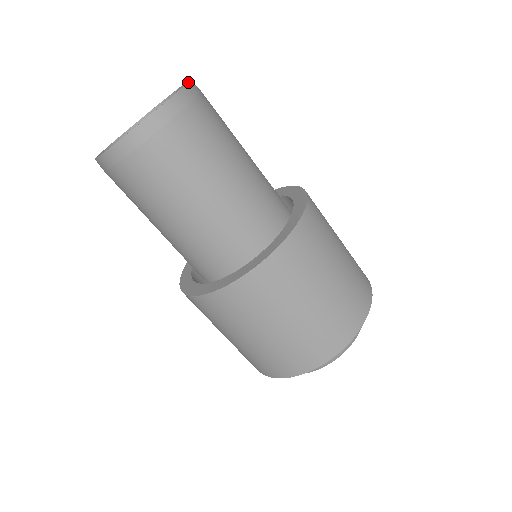
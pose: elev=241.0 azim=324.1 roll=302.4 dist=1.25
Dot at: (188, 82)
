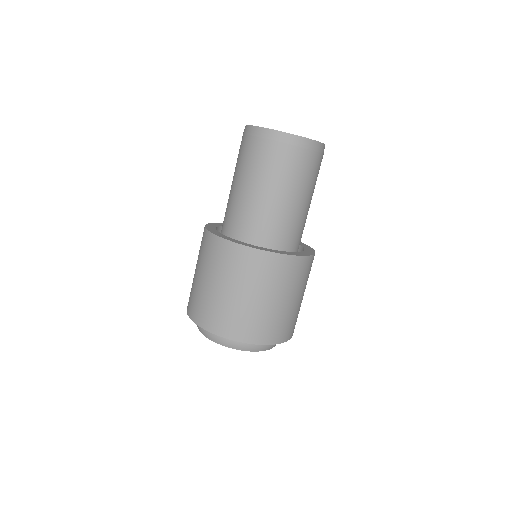
Dot at: occluded
